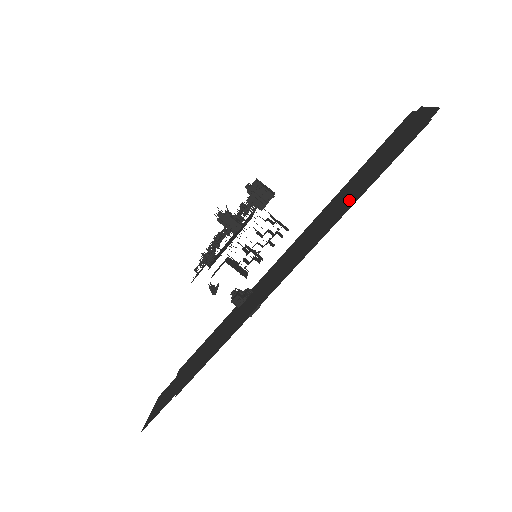
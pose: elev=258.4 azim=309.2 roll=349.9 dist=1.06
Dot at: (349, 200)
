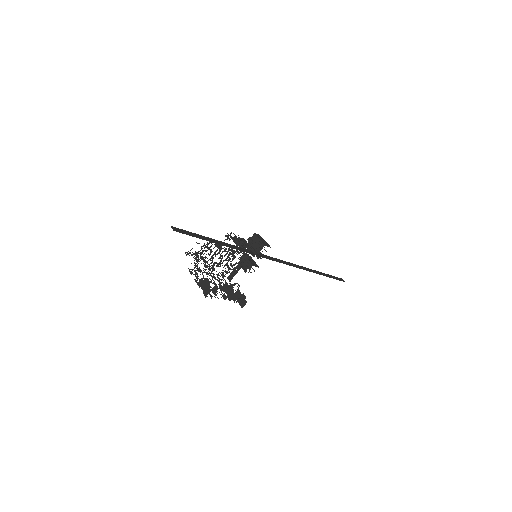
Dot at: occluded
